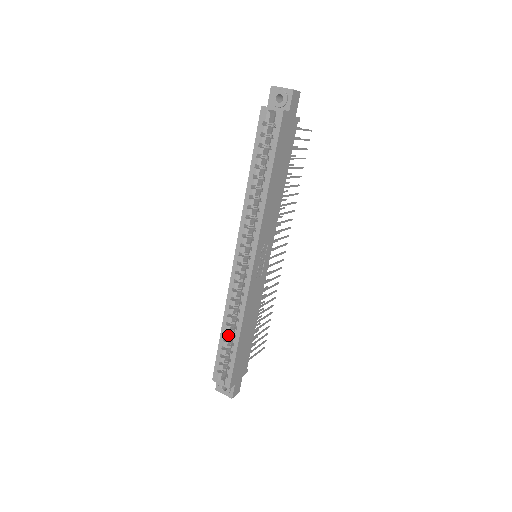
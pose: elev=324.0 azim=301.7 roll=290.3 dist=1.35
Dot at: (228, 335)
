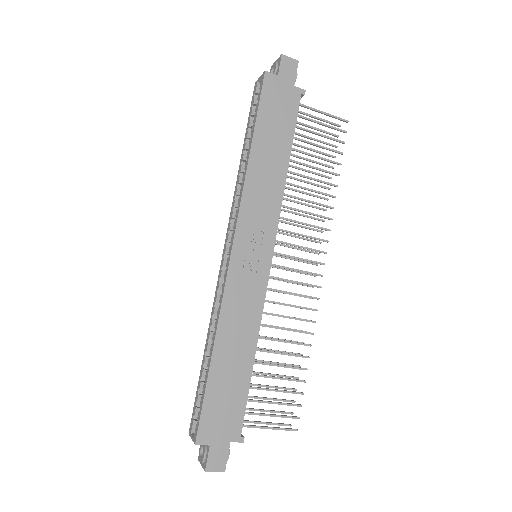
Dot at: occluded
